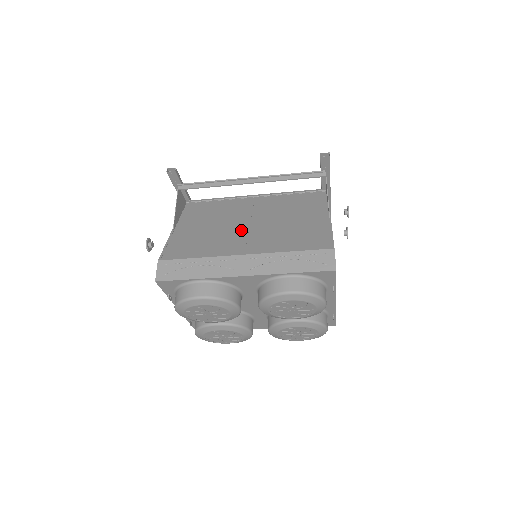
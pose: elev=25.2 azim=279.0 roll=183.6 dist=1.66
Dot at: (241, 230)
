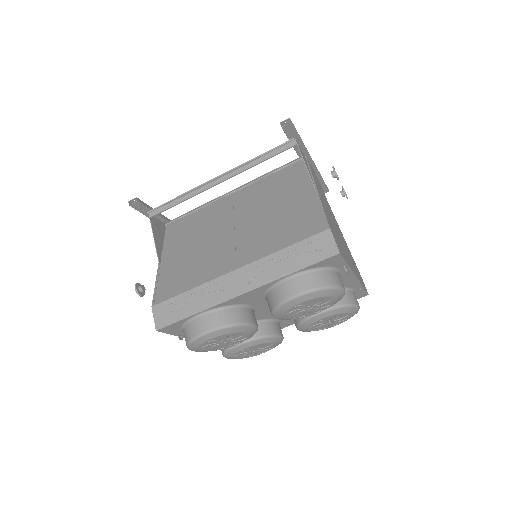
Dot at: (227, 239)
